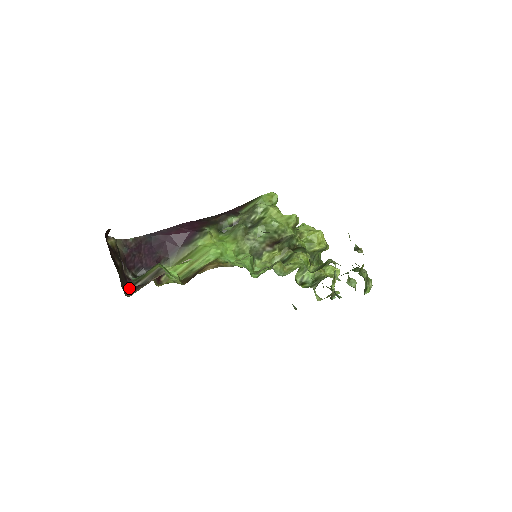
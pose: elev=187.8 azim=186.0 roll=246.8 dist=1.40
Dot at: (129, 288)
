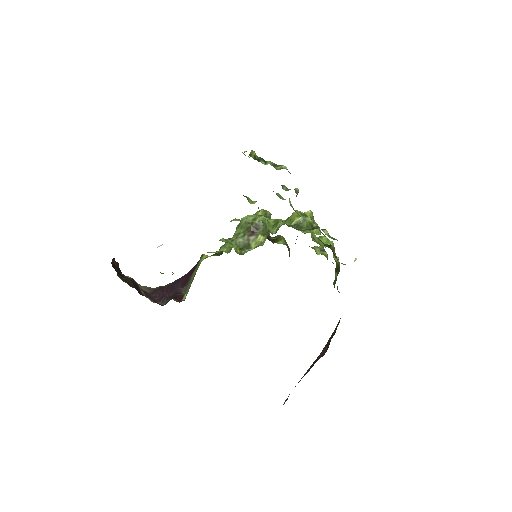
Dot at: occluded
